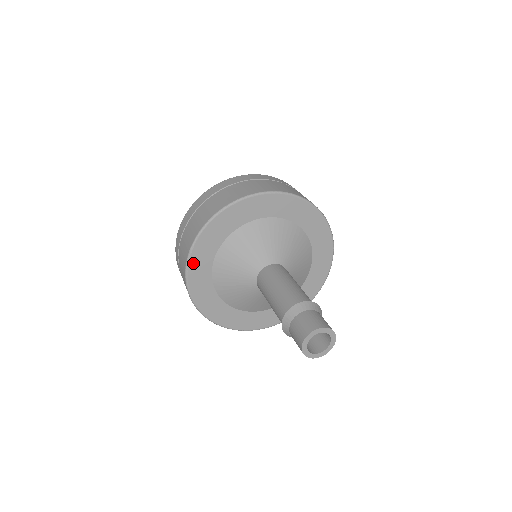
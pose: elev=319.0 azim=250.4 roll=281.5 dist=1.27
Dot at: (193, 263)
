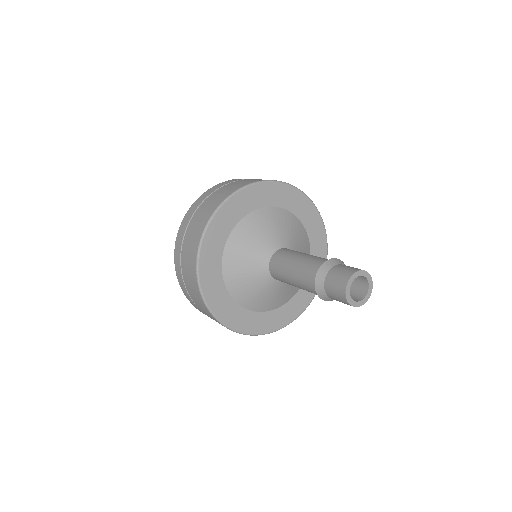
Dot at: (208, 237)
